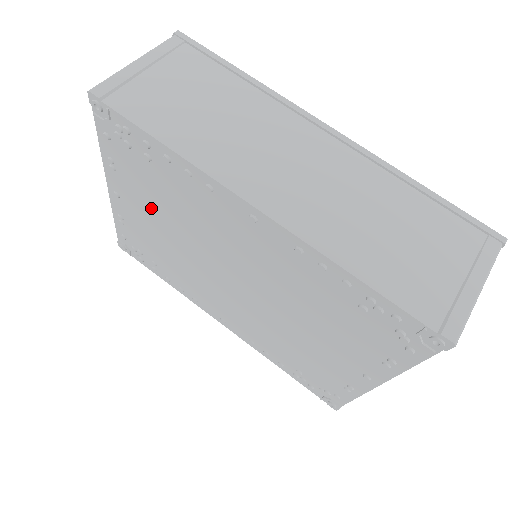
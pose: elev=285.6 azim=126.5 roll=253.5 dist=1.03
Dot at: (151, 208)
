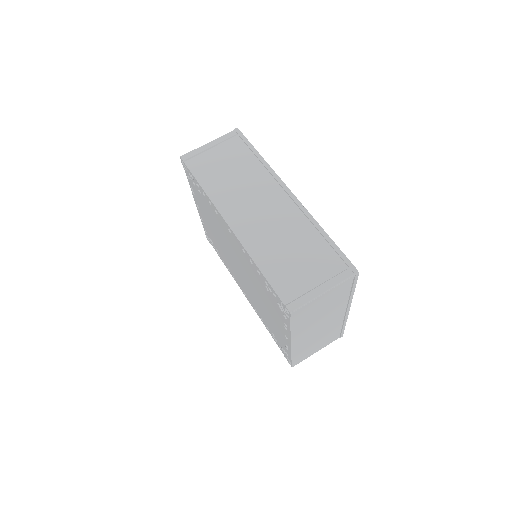
Dot at: (208, 217)
